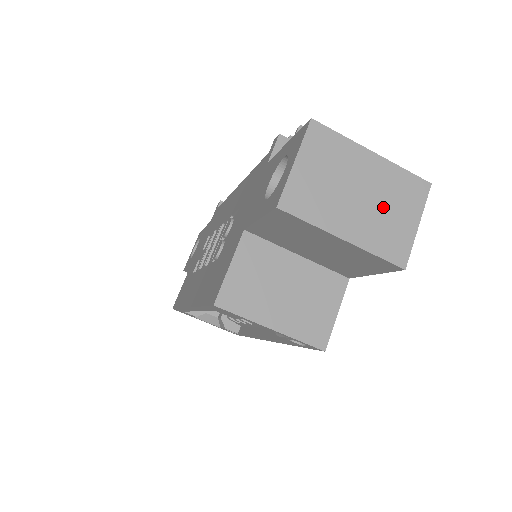
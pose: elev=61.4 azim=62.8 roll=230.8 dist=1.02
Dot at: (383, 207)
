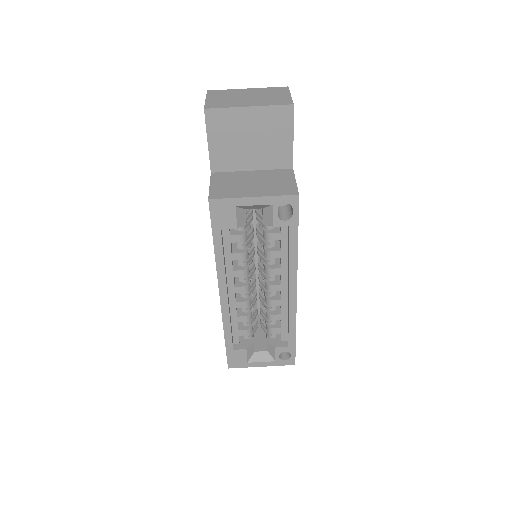
Dot at: (265, 96)
